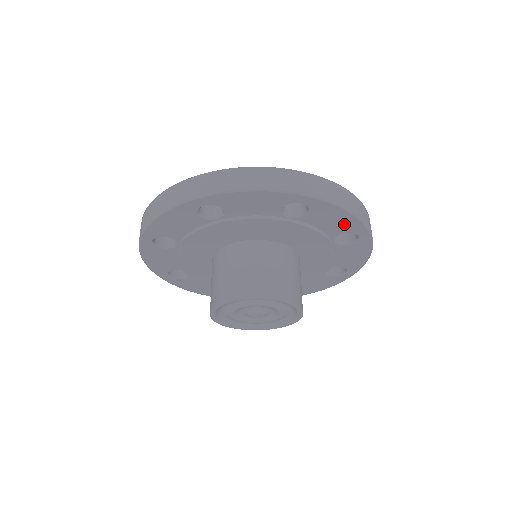
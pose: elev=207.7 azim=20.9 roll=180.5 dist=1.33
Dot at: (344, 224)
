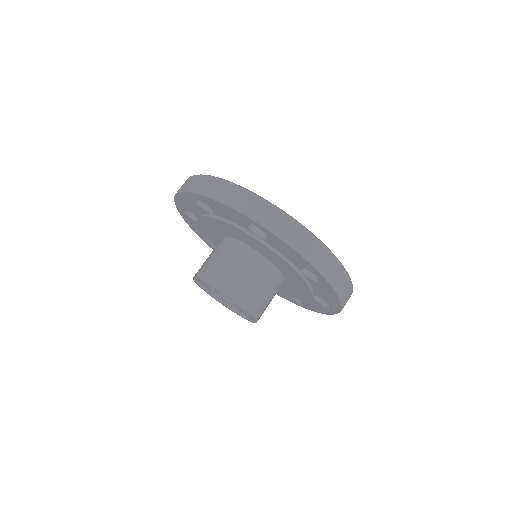
Dot at: (330, 300)
